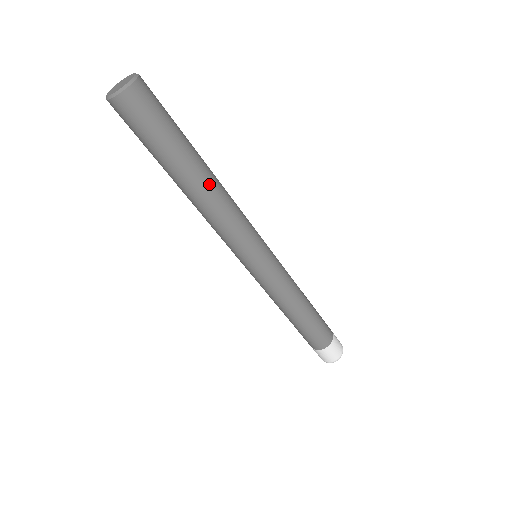
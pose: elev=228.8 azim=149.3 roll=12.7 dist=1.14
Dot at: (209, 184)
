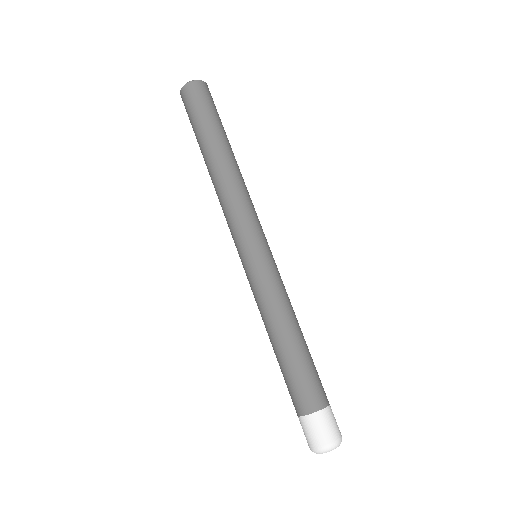
Dot at: (237, 164)
